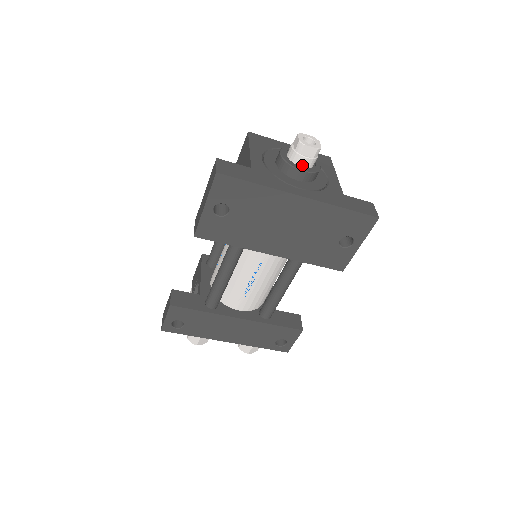
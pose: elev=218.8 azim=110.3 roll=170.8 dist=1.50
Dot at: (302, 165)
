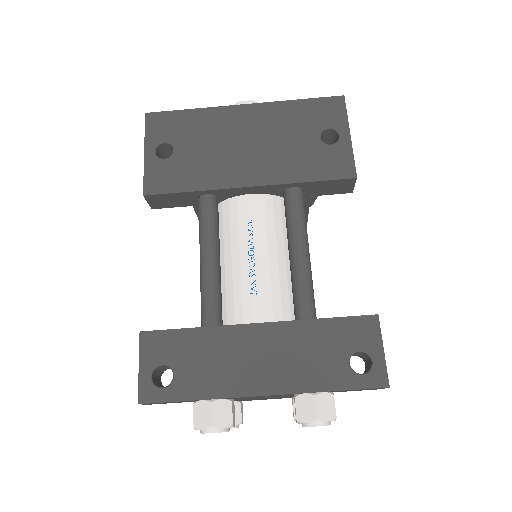
Dot at: occluded
